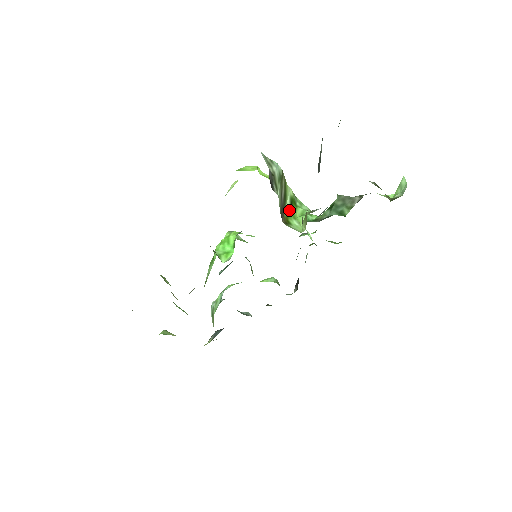
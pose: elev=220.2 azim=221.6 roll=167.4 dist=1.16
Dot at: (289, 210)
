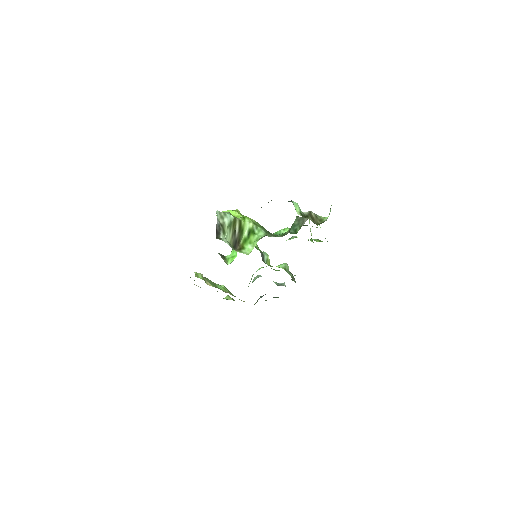
Dot at: (246, 239)
